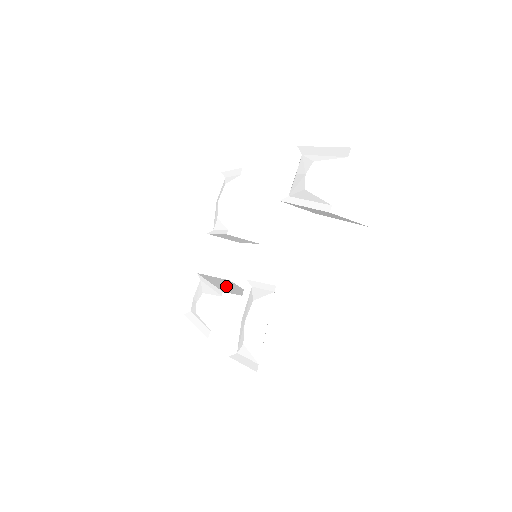
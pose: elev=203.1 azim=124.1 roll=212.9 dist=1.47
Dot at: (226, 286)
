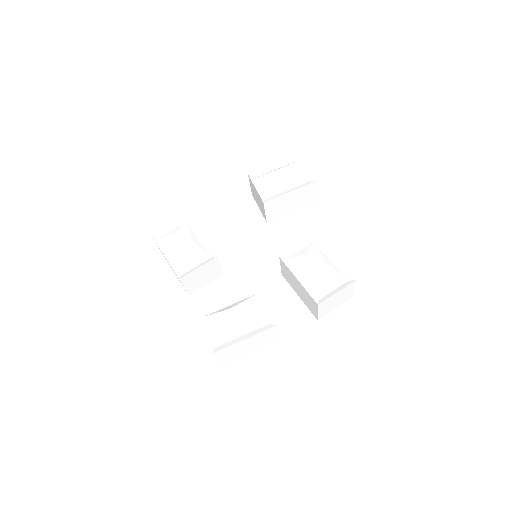
Dot at: occluded
